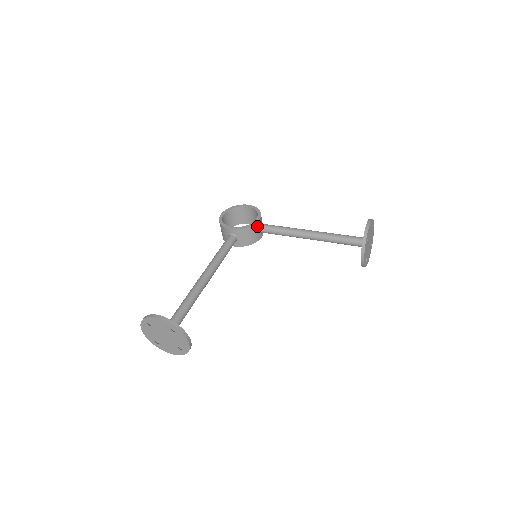
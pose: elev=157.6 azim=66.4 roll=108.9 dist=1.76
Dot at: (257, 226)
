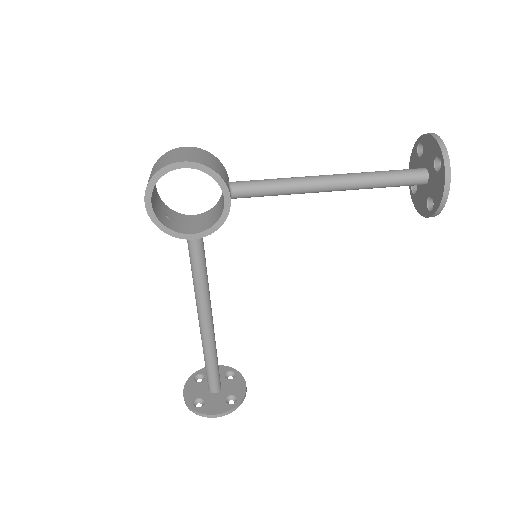
Dot at: occluded
